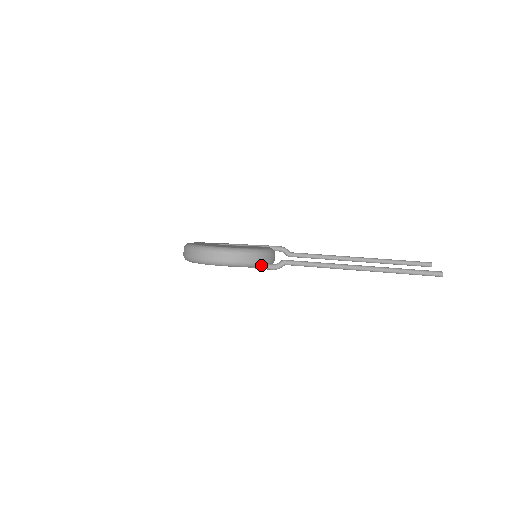
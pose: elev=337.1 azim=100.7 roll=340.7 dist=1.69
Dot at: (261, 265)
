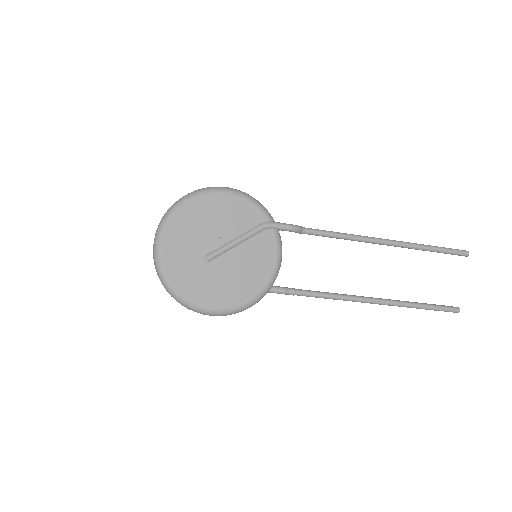
Dot at: (275, 222)
